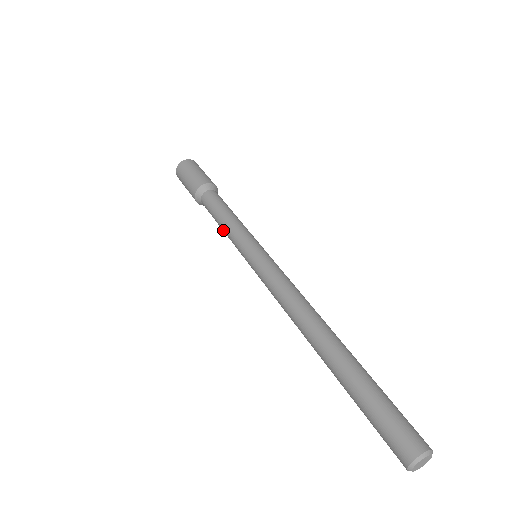
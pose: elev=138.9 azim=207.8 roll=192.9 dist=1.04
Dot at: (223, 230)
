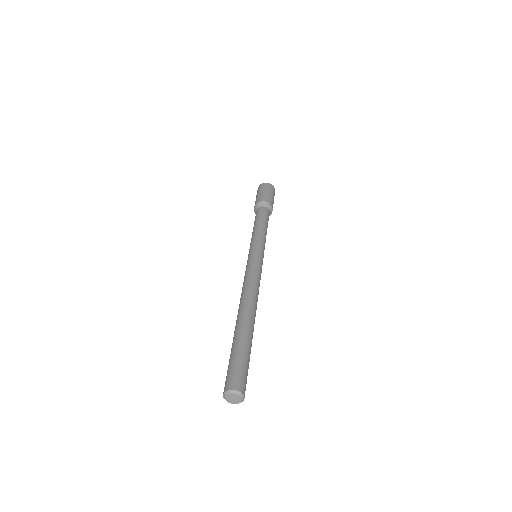
Dot at: (255, 229)
